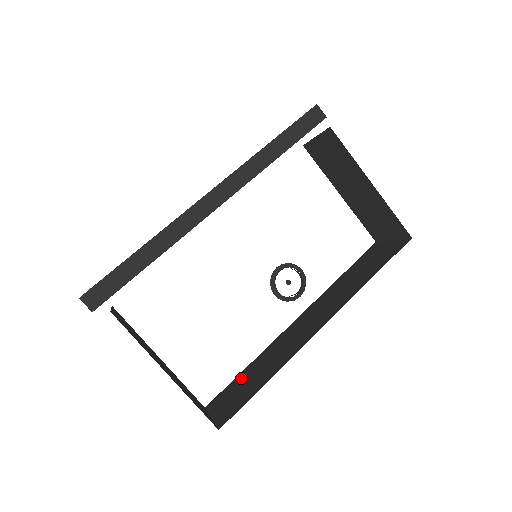
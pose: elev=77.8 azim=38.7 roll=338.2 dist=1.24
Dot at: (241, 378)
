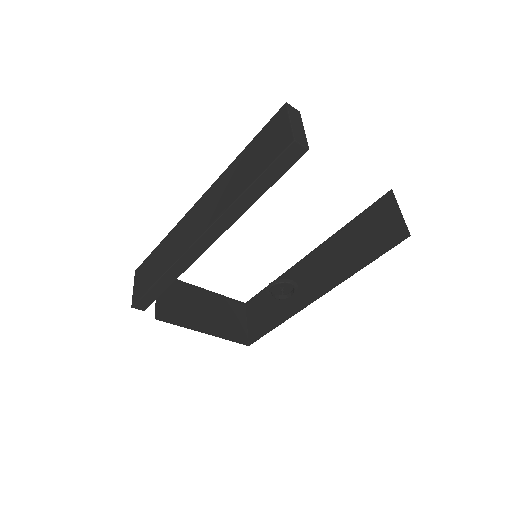
Dot at: (266, 296)
